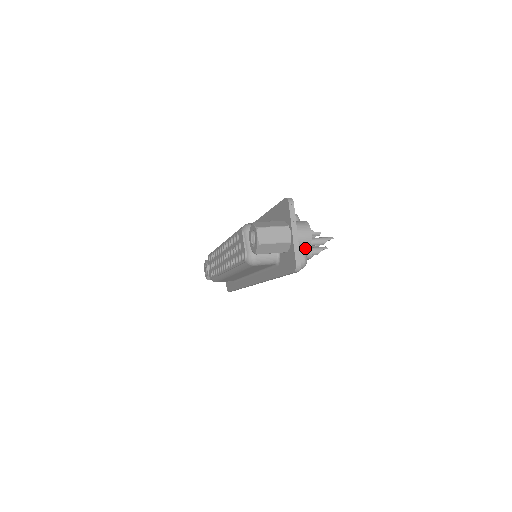
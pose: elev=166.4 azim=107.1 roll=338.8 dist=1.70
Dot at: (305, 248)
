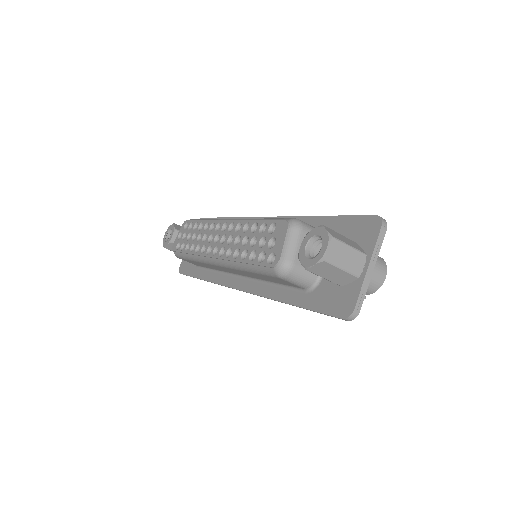
Dot at: occluded
